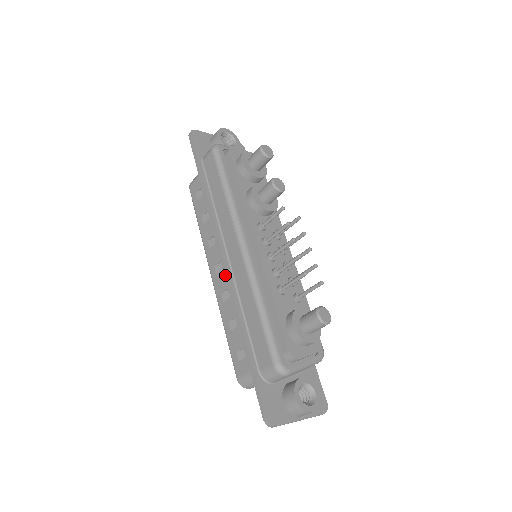
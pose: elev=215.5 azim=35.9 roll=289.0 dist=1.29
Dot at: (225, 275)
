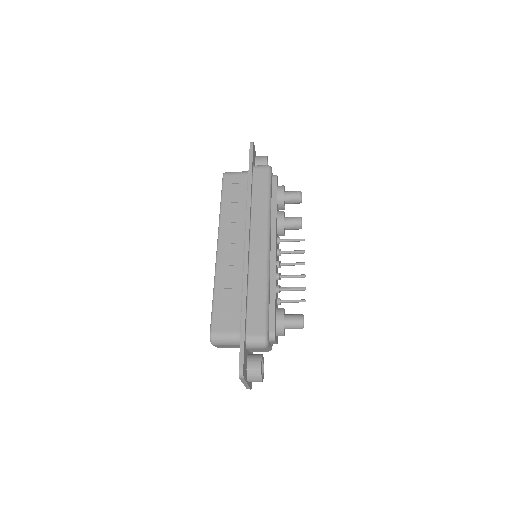
Dot at: (245, 255)
